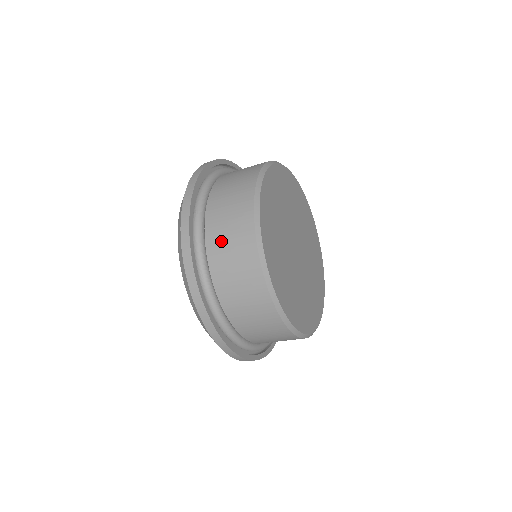
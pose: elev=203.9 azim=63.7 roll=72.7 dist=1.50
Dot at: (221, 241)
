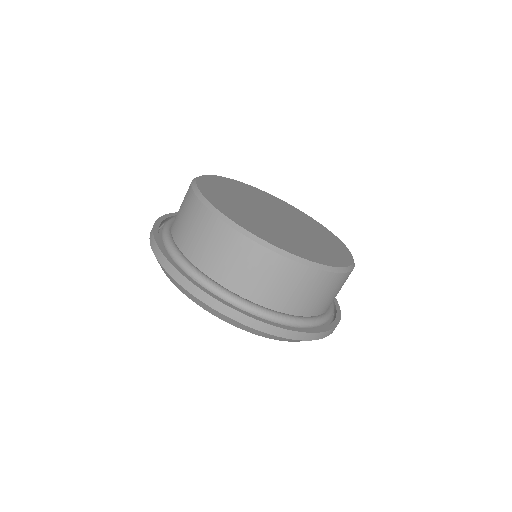
Dot at: occluded
